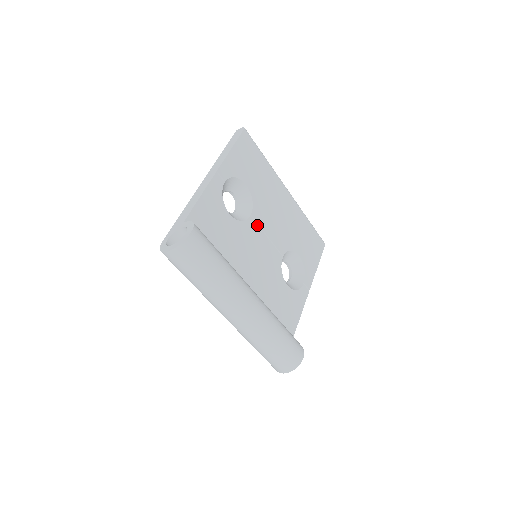
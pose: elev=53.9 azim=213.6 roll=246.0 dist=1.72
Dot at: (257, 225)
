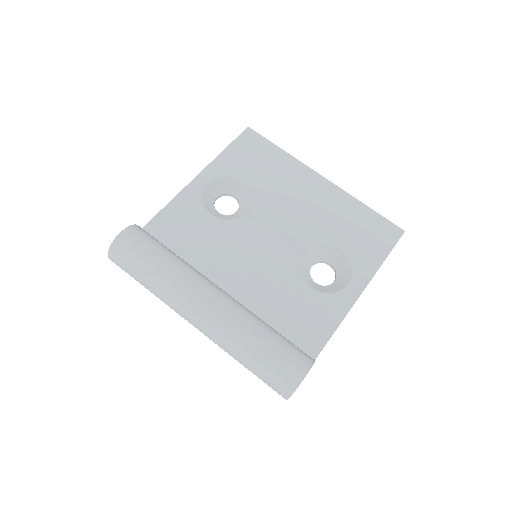
Dot at: (257, 221)
